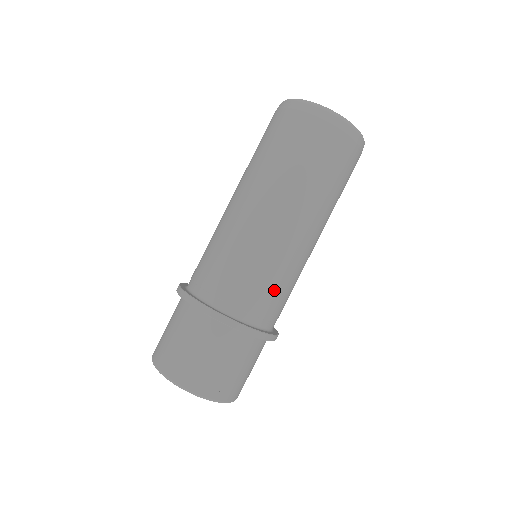
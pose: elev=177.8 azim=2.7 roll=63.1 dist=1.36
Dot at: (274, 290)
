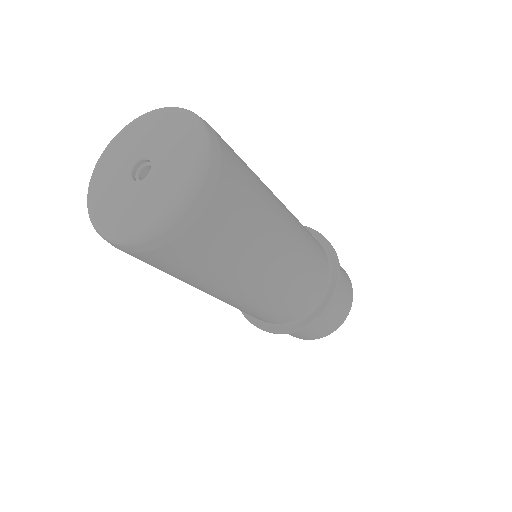
Dot at: (311, 280)
